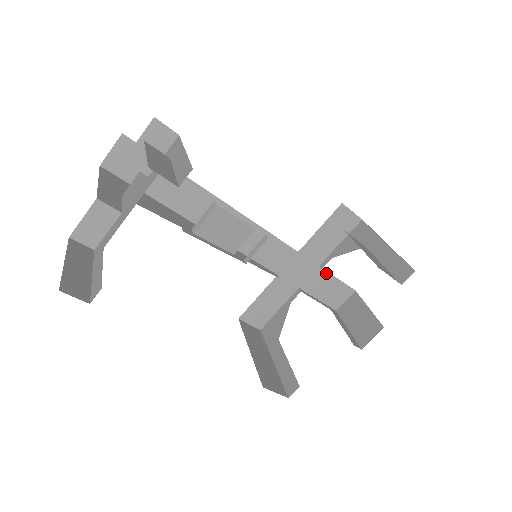
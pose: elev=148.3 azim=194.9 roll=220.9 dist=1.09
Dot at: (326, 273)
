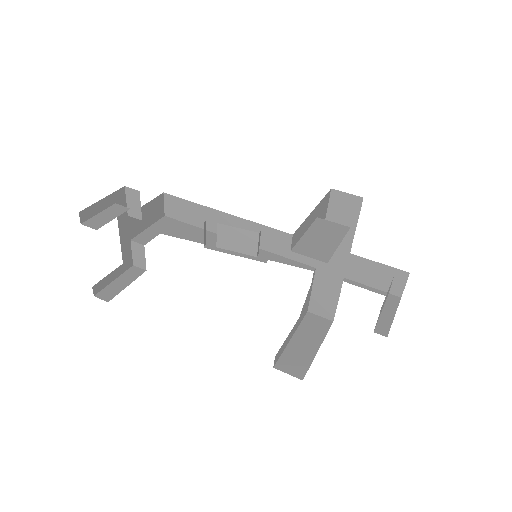
Dot at: (362, 259)
